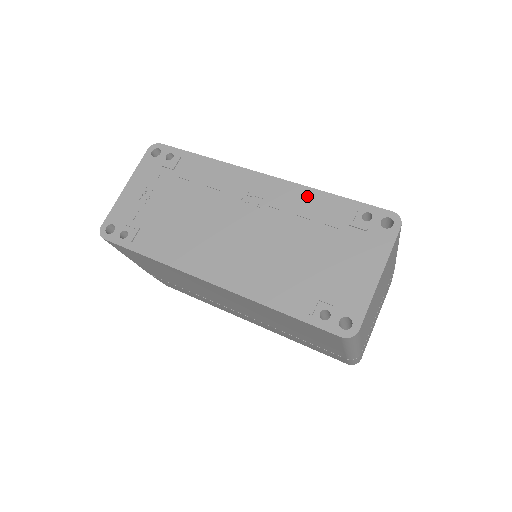
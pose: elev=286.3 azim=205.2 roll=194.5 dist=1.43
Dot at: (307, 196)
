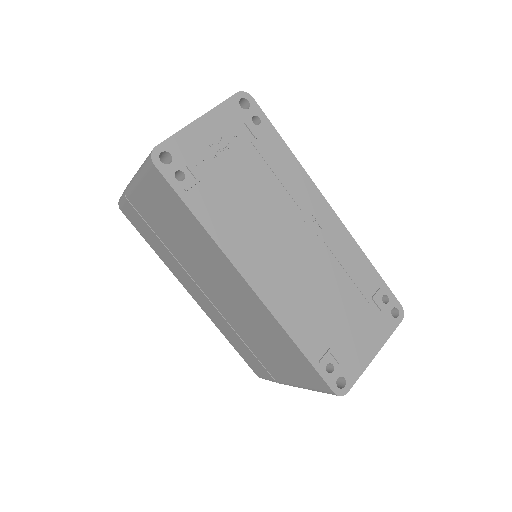
Dot at: (354, 252)
